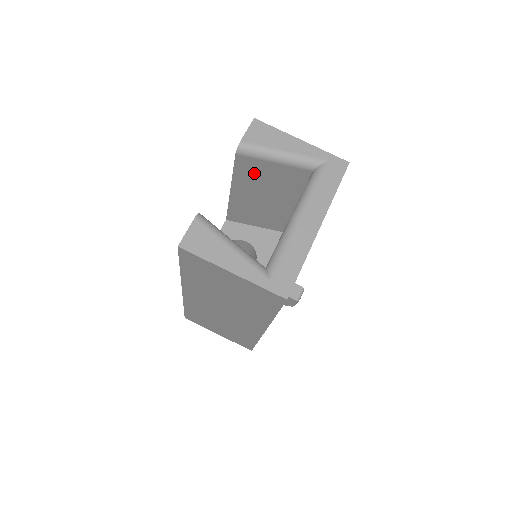
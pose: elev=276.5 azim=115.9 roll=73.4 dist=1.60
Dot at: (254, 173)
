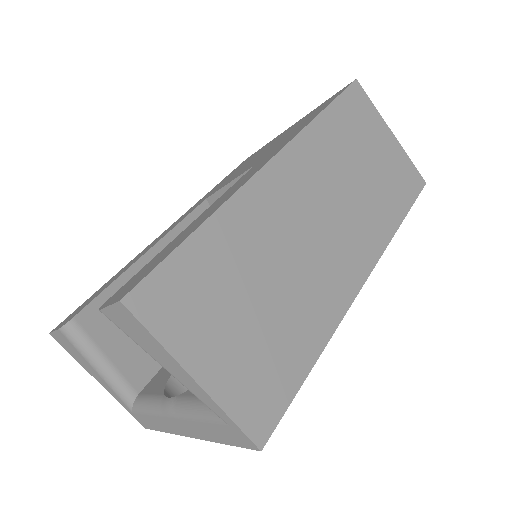
Dot at: occluded
